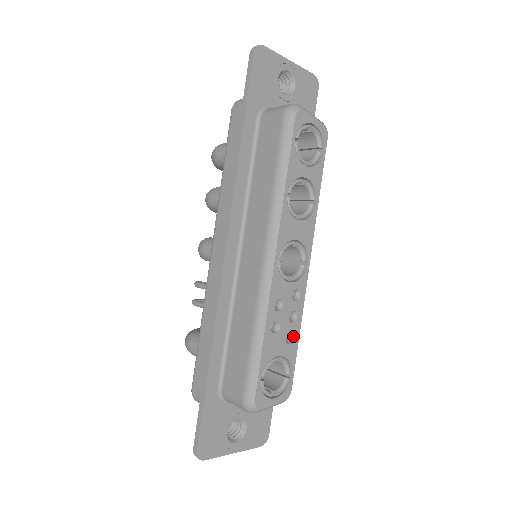
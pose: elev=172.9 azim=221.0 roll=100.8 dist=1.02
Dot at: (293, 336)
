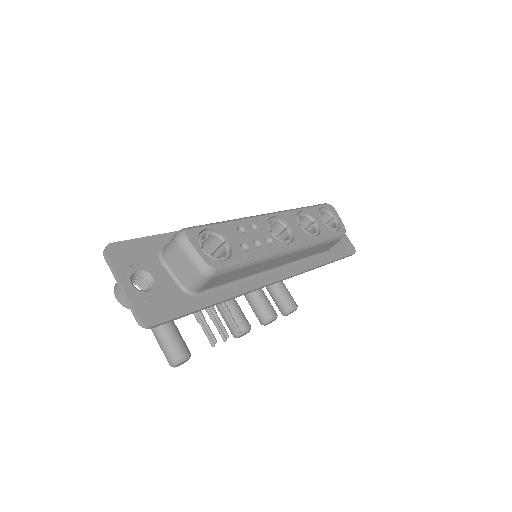
Dot at: (248, 251)
